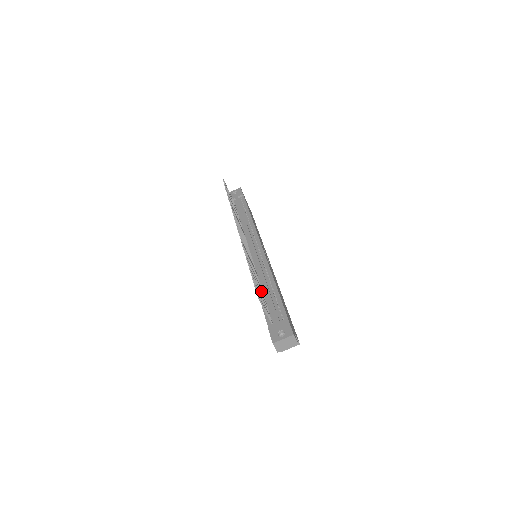
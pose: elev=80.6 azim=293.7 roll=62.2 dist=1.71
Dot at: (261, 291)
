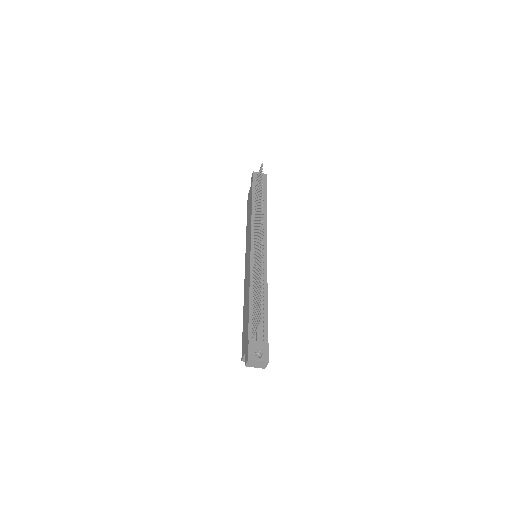
Dot at: occluded
